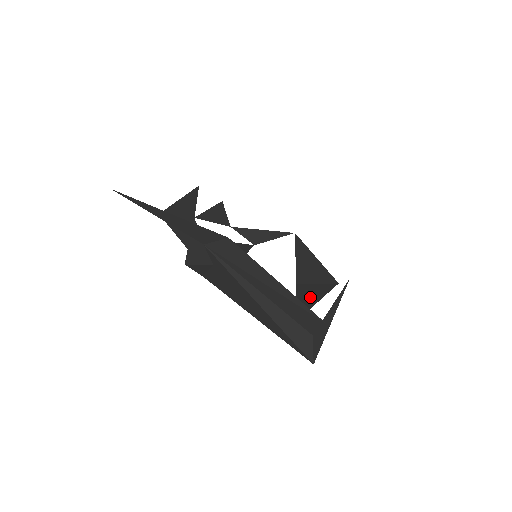
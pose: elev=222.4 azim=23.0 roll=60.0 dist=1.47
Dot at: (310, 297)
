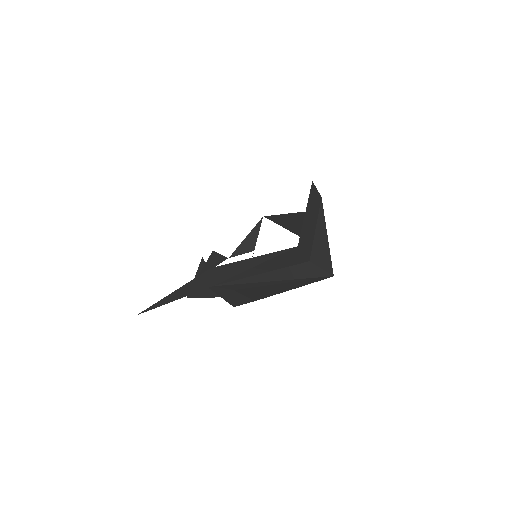
Dot at: occluded
